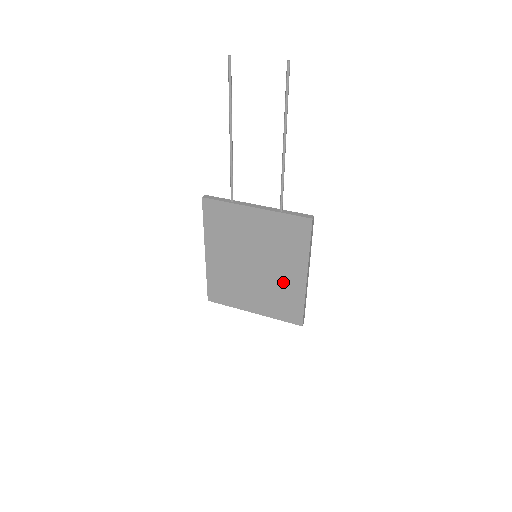
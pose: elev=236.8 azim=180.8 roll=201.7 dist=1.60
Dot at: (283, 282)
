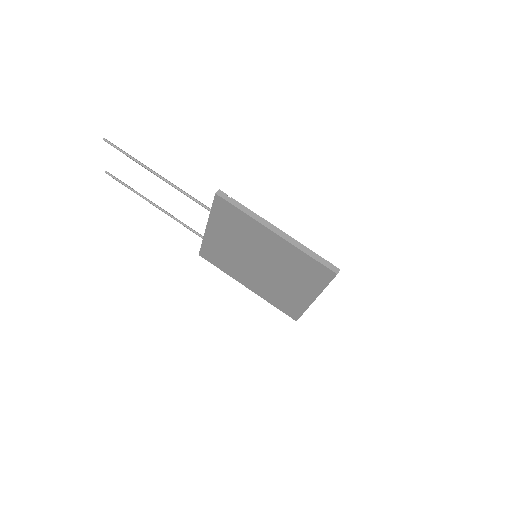
Dot at: (280, 255)
